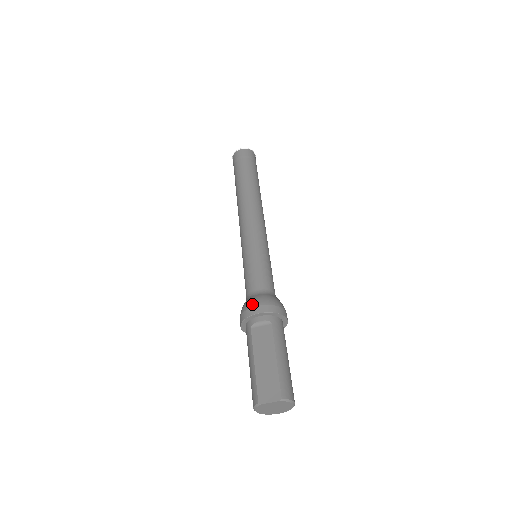
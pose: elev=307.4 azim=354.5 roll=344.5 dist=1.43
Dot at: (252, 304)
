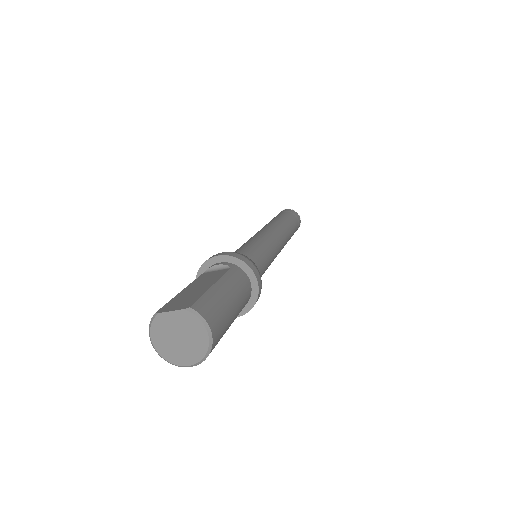
Dot at: occluded
